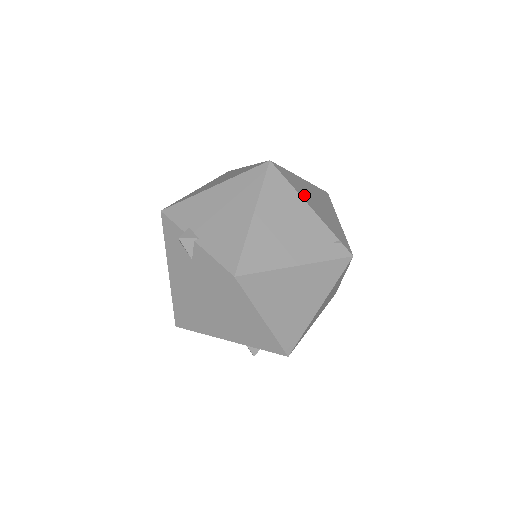
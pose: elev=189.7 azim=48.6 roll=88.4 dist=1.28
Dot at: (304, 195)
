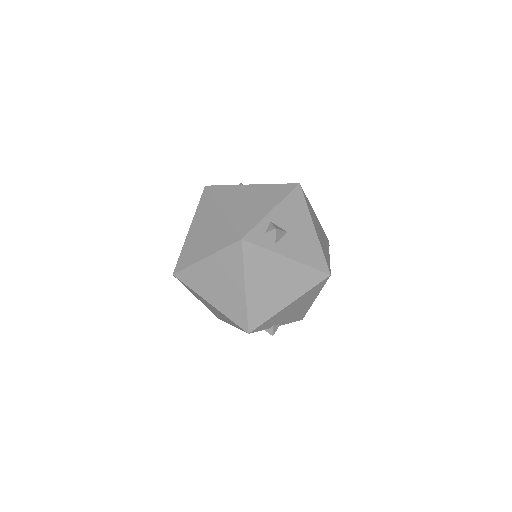
Dot at: (327, 252)
